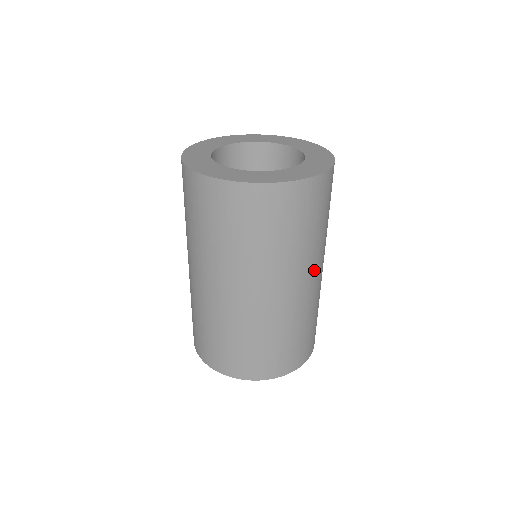
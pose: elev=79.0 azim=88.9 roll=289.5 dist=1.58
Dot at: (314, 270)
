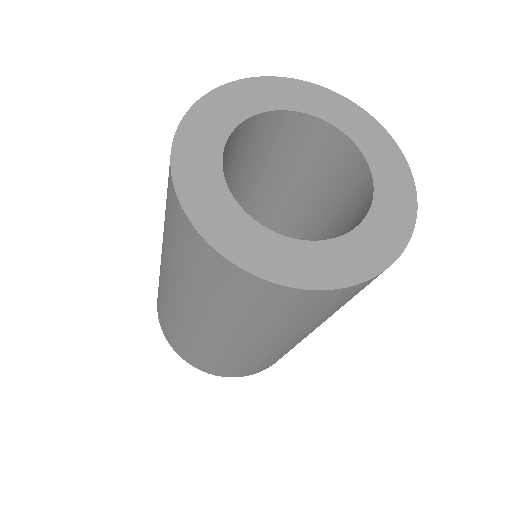
Dot at: occluded
